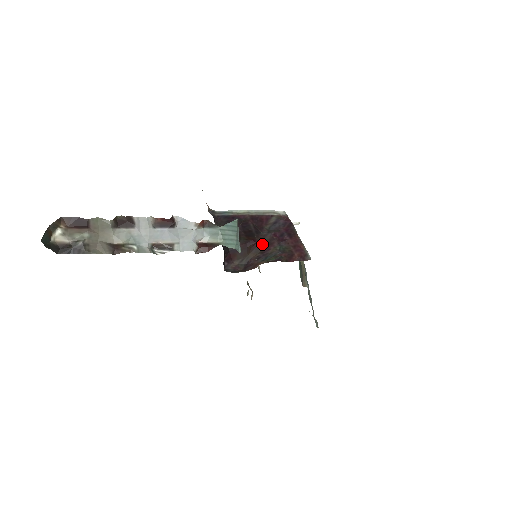
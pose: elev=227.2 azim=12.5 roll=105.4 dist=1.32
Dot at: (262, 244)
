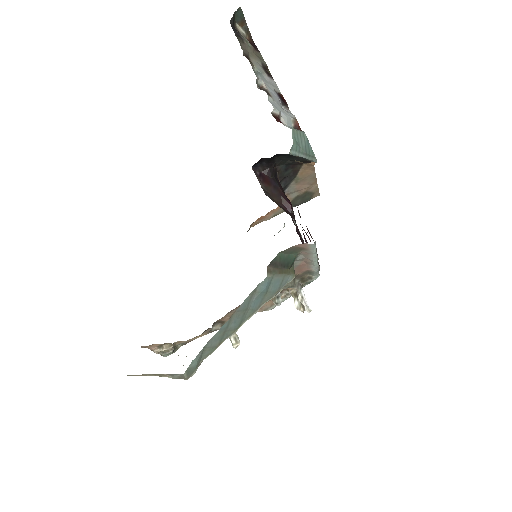
Dot at: (291, 215)
